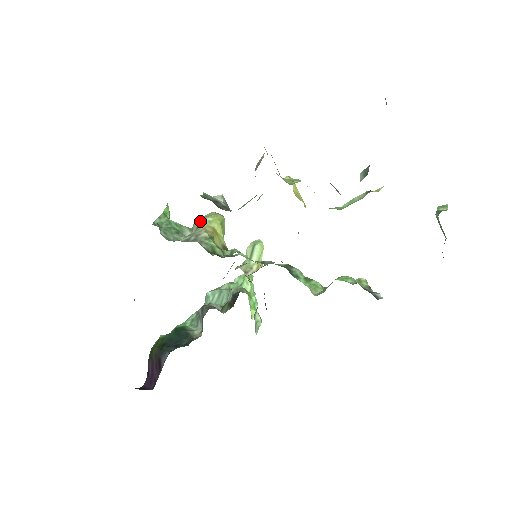
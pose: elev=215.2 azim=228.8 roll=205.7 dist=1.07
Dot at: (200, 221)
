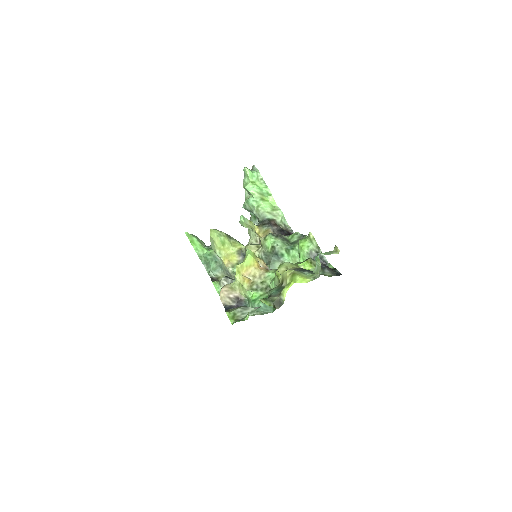
Dot at: occluded
